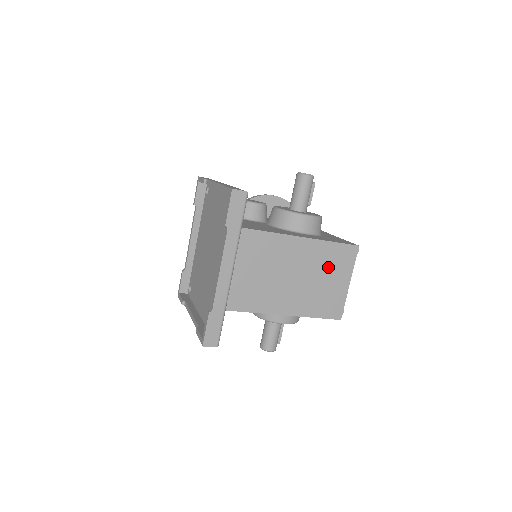
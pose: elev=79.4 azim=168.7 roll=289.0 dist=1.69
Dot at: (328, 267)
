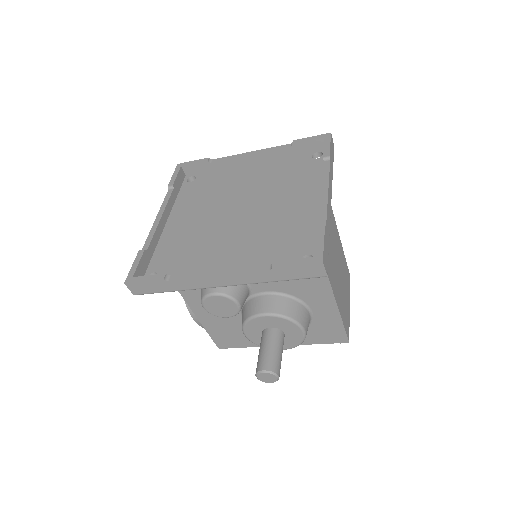
Dot at: (344, 276)
